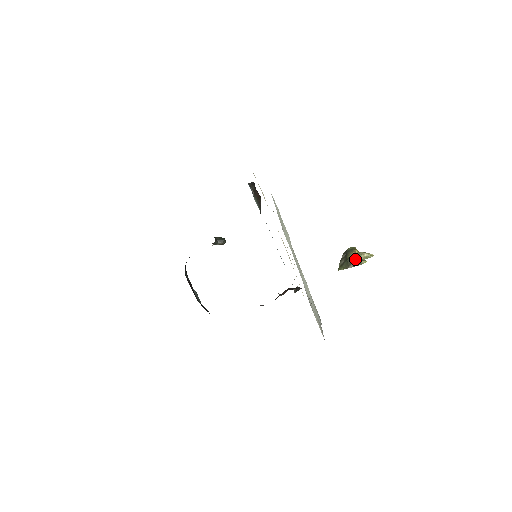
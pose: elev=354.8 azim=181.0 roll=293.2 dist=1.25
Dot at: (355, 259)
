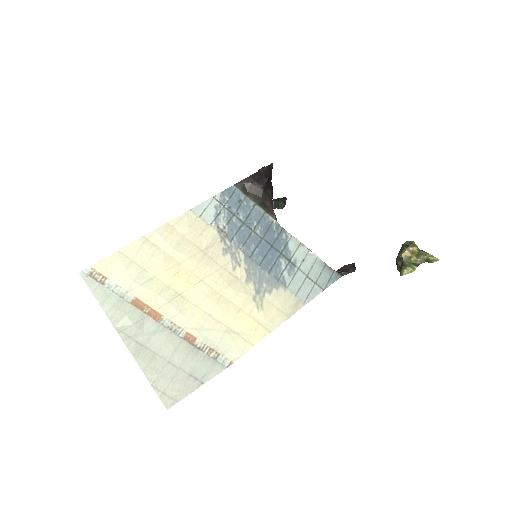
Dot at: (402, 263)
